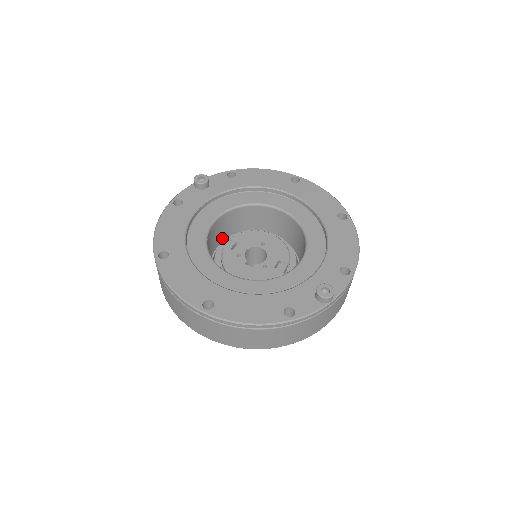
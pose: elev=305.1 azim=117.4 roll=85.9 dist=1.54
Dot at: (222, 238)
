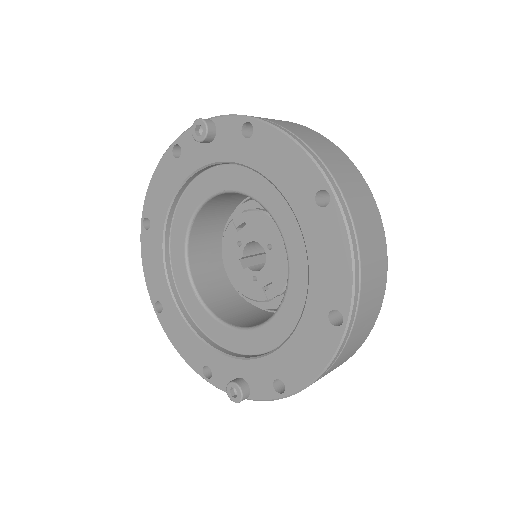
Dot at: occluded
